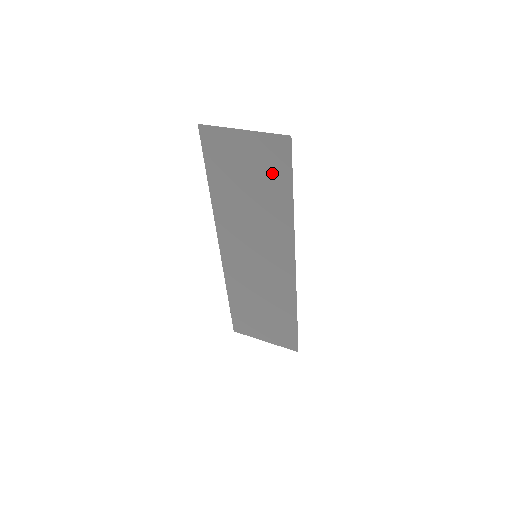
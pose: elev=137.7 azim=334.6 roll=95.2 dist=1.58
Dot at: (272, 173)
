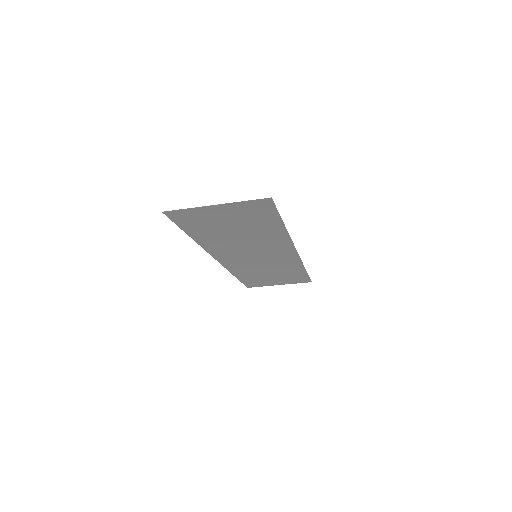
Dot at: (257, 219)
